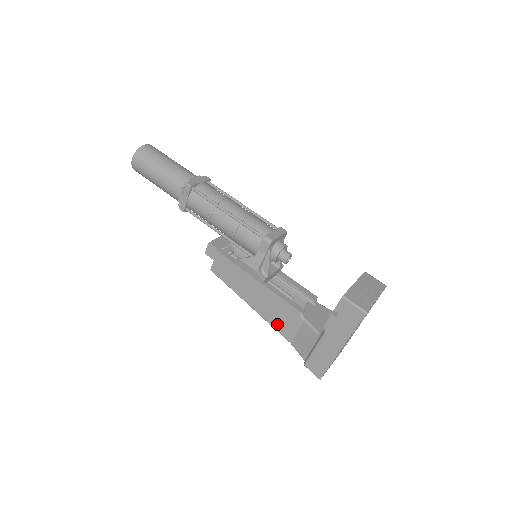
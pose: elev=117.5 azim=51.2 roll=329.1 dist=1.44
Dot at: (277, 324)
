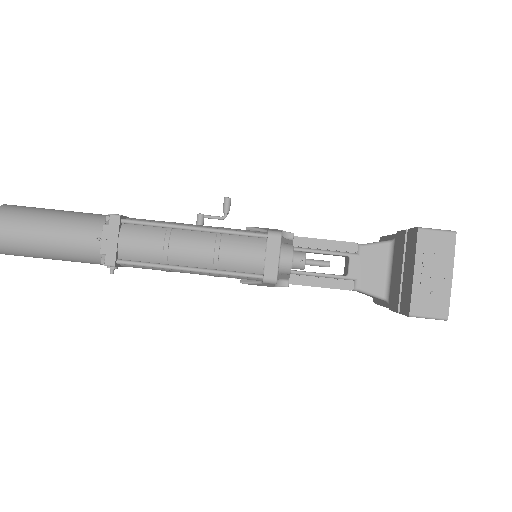
Dot at: occluded
